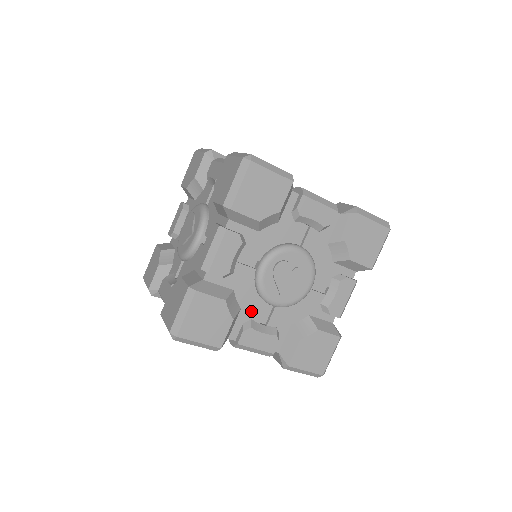
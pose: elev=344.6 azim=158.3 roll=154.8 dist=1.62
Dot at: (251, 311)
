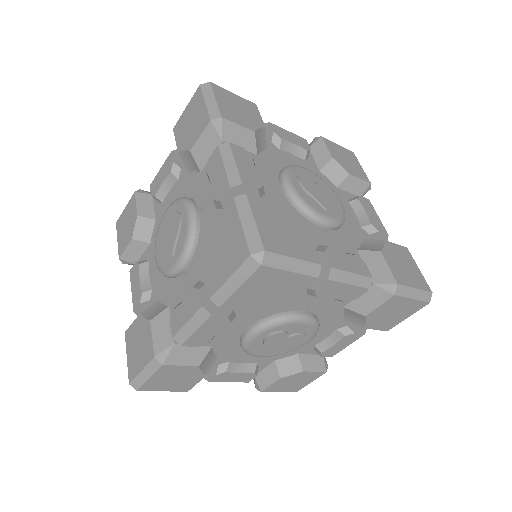
Dot at: (230, 357)
